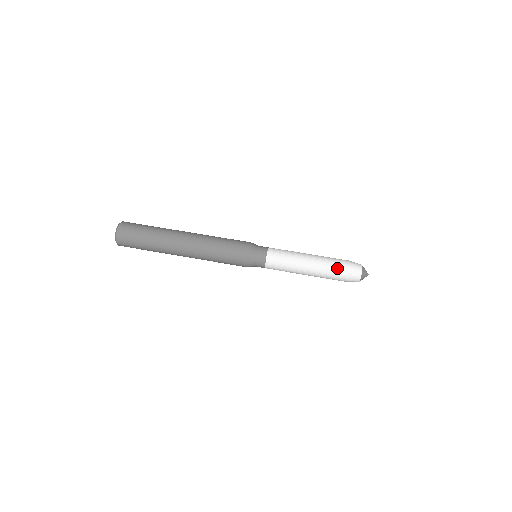
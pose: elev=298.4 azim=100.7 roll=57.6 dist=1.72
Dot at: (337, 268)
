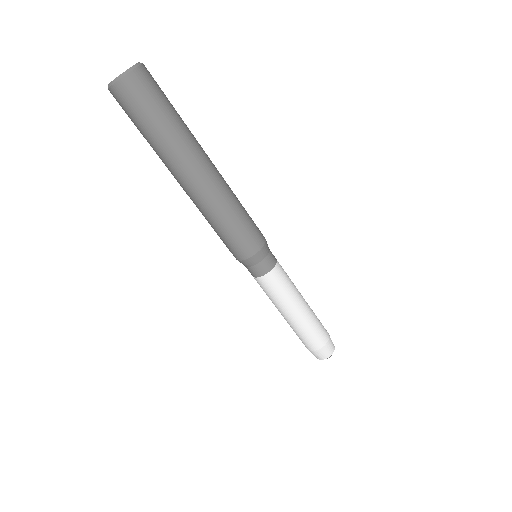
Dot at: (304, 342)
